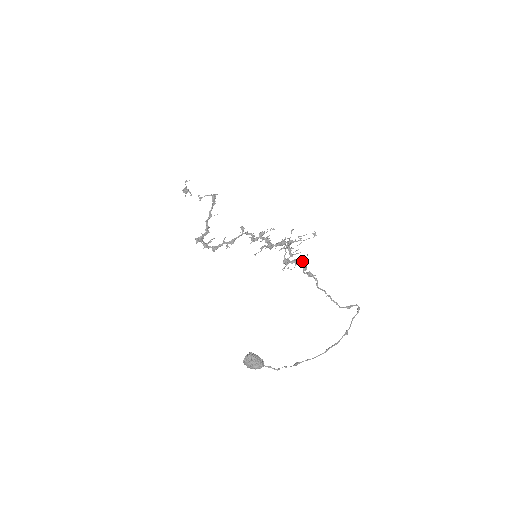
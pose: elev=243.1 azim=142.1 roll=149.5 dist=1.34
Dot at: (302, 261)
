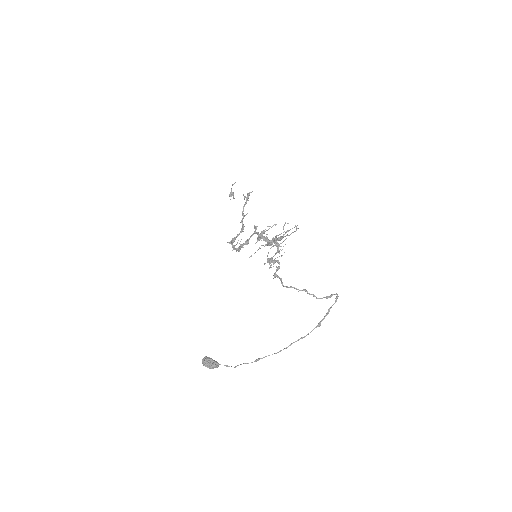
Dot at: (277, 260)
